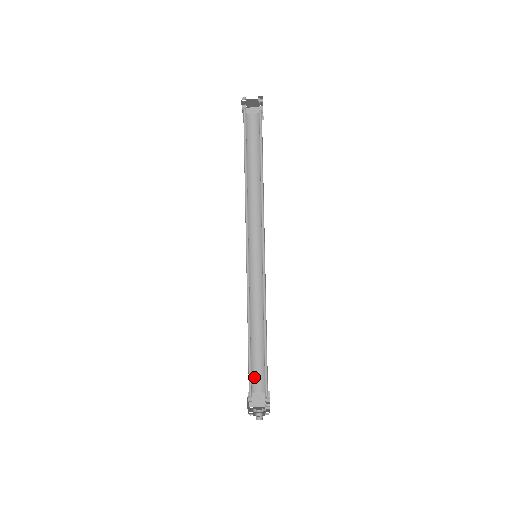
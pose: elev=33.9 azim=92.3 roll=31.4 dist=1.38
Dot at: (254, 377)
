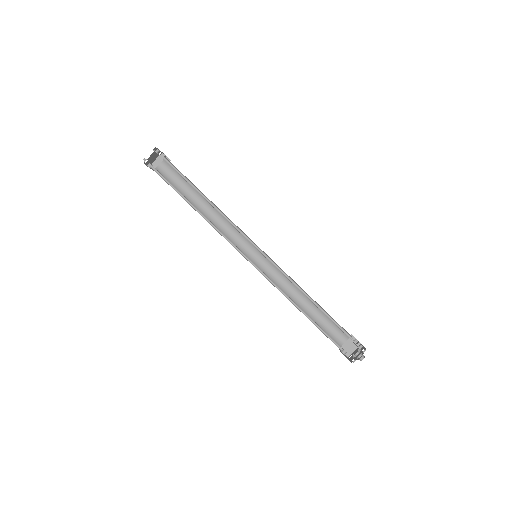
Dot at: (333, 335)
